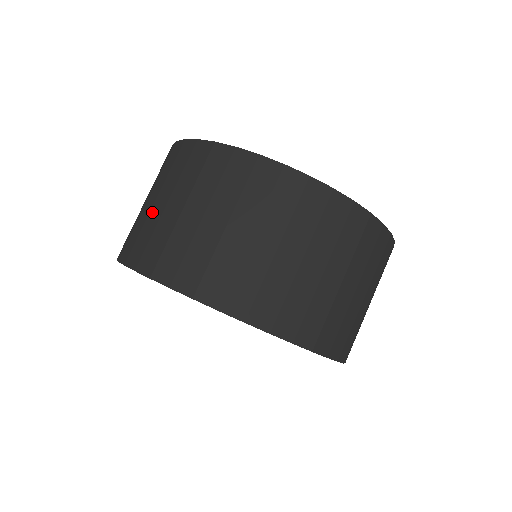
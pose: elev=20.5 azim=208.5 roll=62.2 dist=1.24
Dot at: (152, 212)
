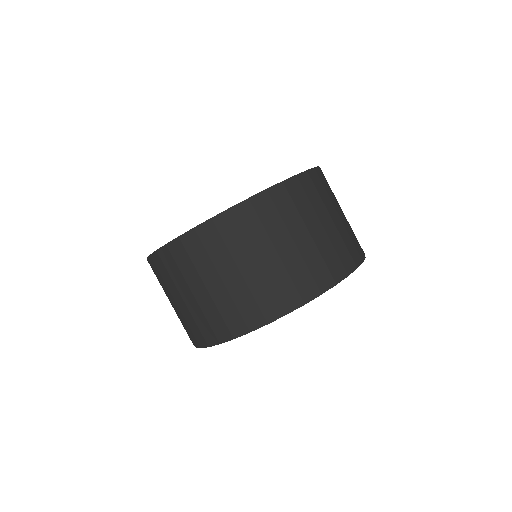
Dot at: (189, 306)
